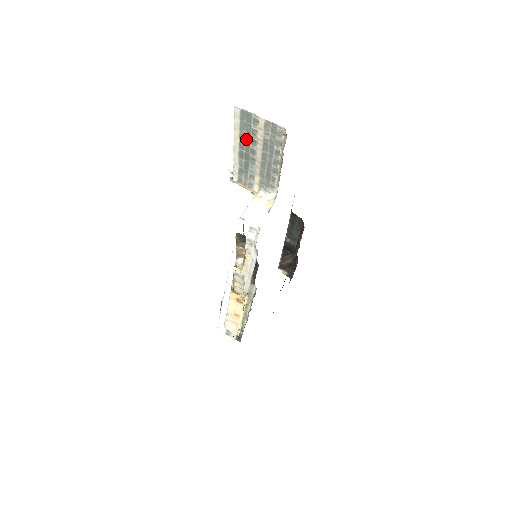
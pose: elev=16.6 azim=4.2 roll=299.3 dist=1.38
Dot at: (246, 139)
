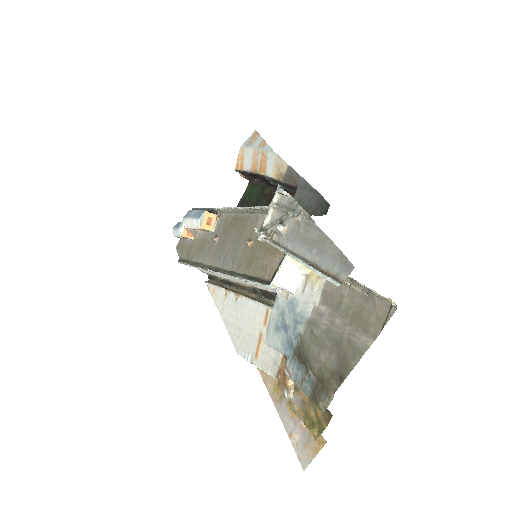
Dot at: occluded
